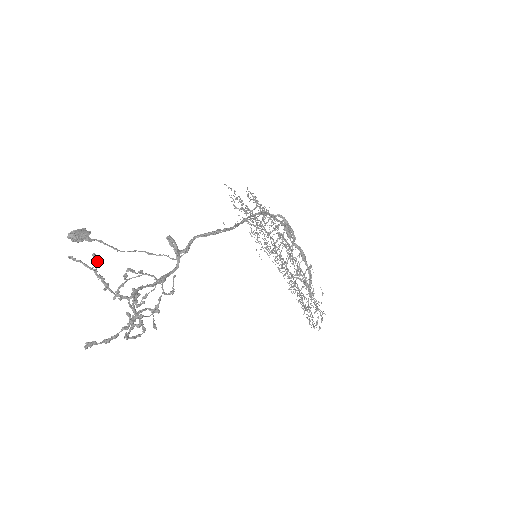
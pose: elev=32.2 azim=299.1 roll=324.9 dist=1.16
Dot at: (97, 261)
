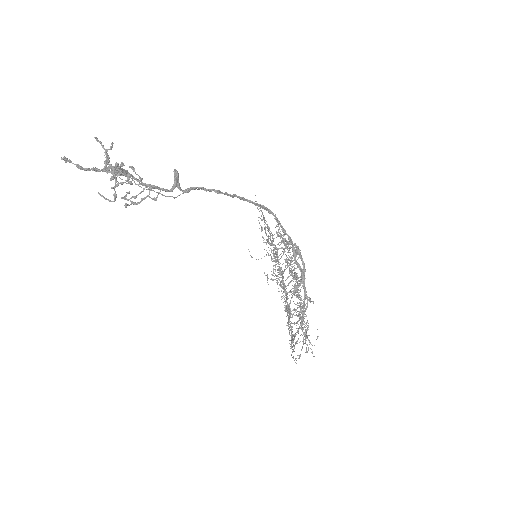
Dot at: (111, 146)
